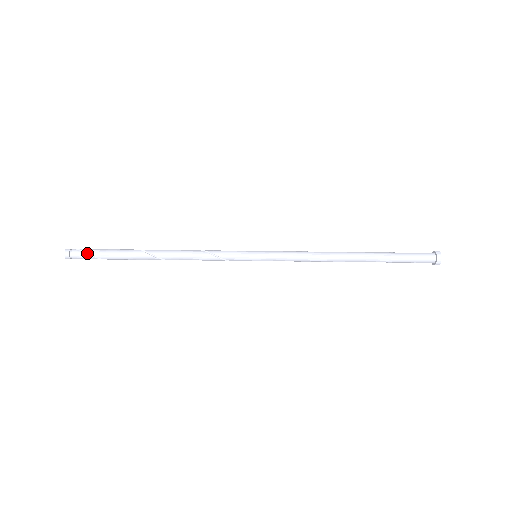
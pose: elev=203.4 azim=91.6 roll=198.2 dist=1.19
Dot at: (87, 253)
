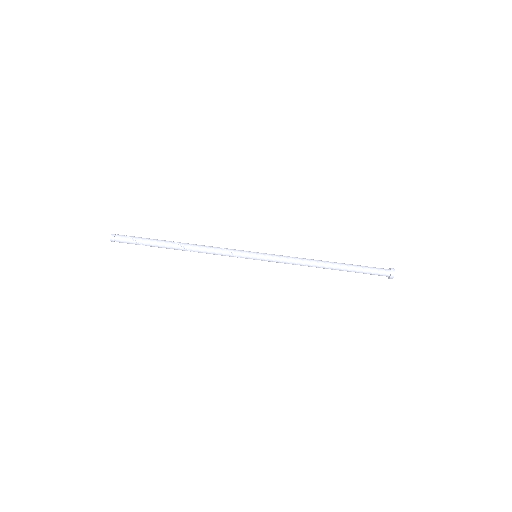
Dot at: (128, 237)
